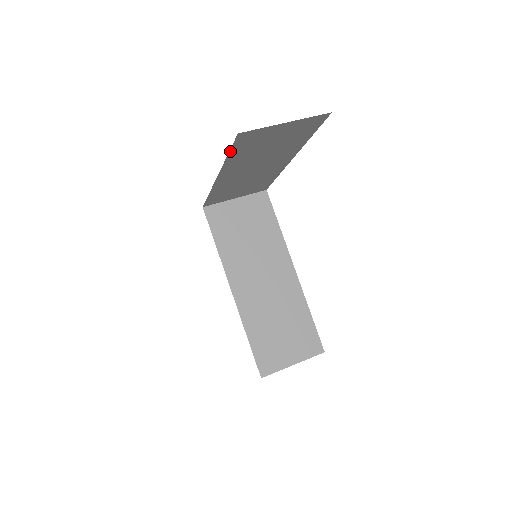
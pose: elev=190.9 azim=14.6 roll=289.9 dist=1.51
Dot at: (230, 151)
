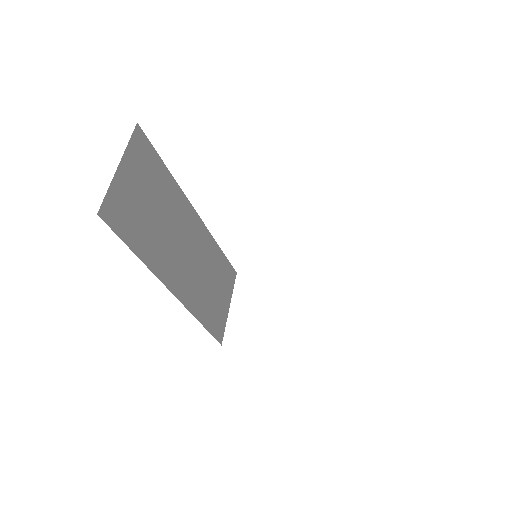
Dot at: occluded
